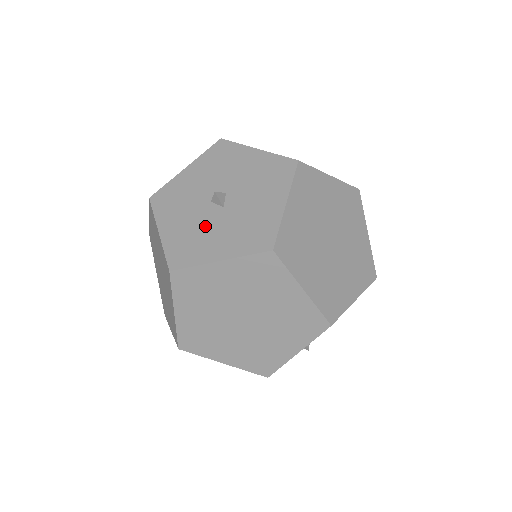
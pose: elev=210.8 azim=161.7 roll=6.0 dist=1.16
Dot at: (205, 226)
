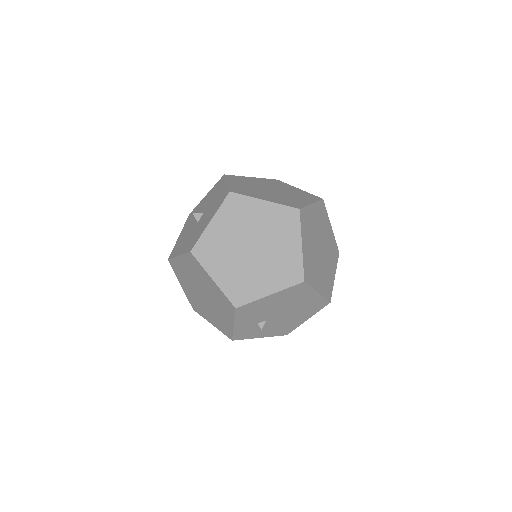
Dot at: (188, 234)
